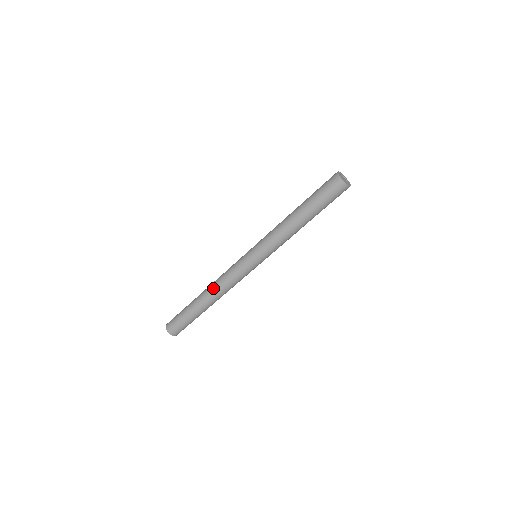
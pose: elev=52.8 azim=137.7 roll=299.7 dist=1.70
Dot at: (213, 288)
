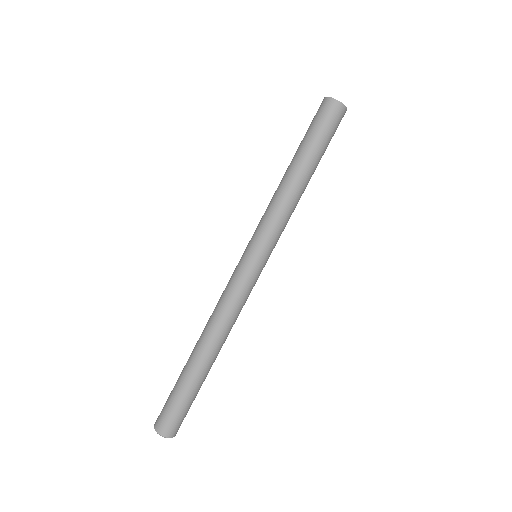
Dot at: (207, 326)
